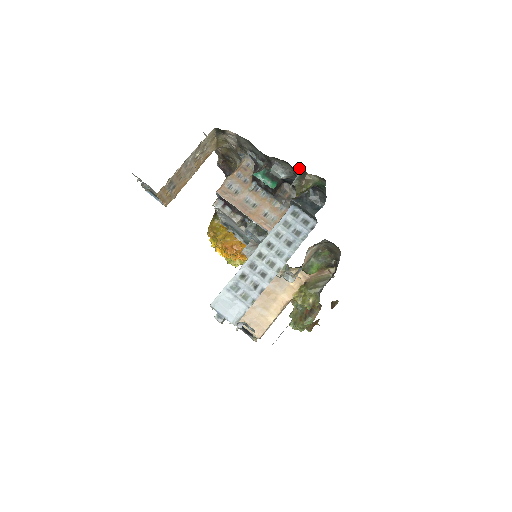
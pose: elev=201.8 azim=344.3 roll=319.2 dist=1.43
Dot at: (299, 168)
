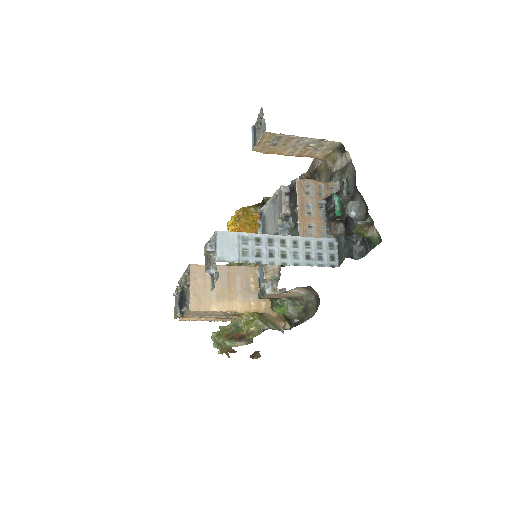
Dot at: occluded
